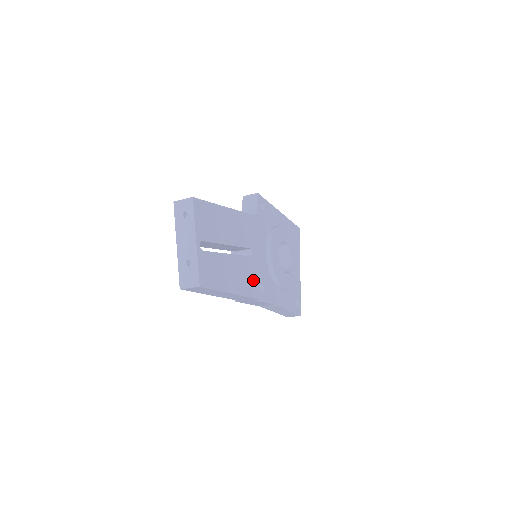
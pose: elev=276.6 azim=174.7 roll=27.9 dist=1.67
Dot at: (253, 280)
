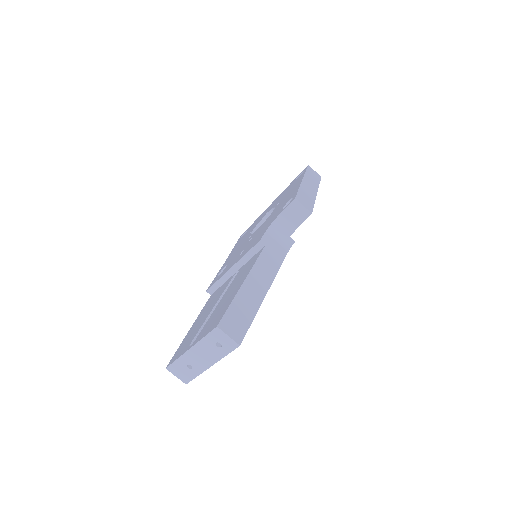
Dot at: occluded
